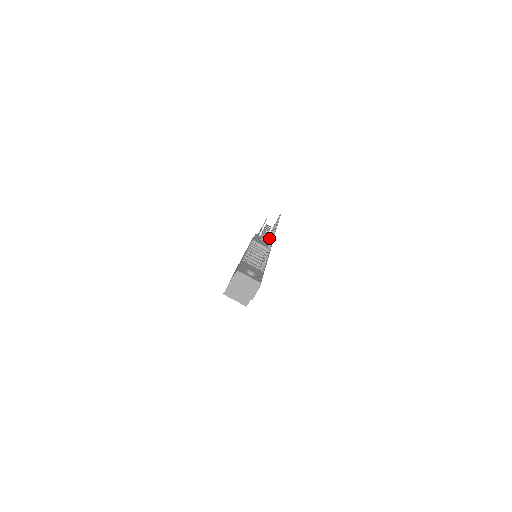
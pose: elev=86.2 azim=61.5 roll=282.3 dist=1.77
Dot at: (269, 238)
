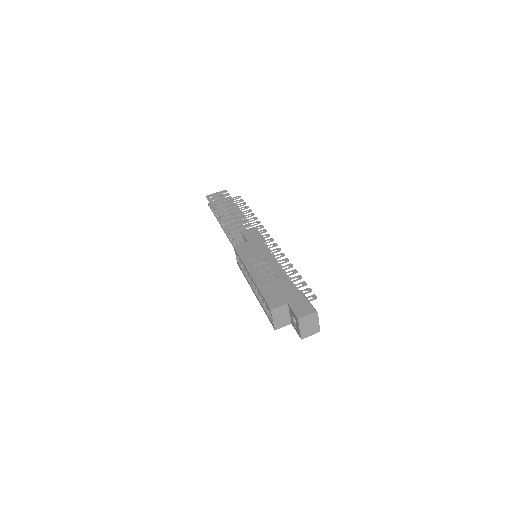
Dot at: occluded
